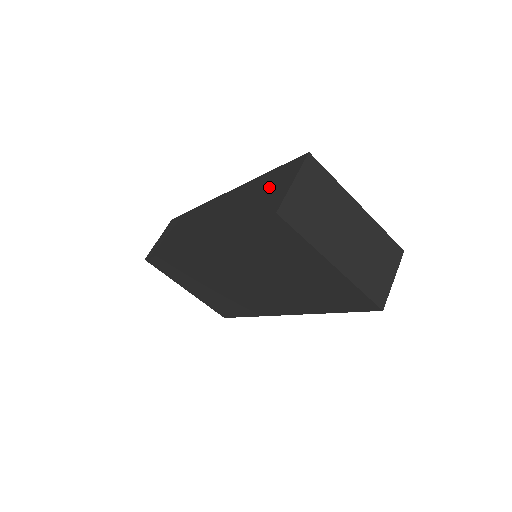
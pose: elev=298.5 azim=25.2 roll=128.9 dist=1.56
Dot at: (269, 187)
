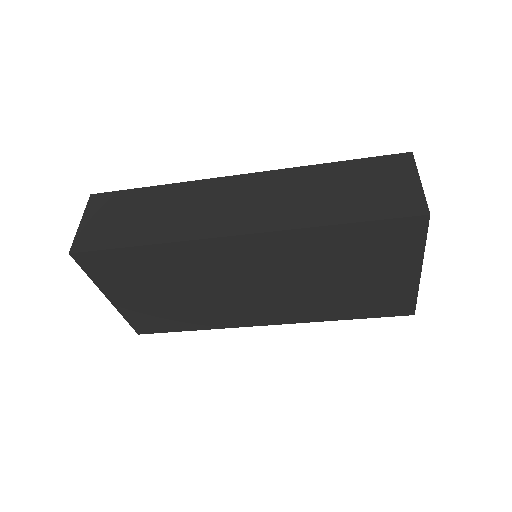
Dot at: (369, 181)
